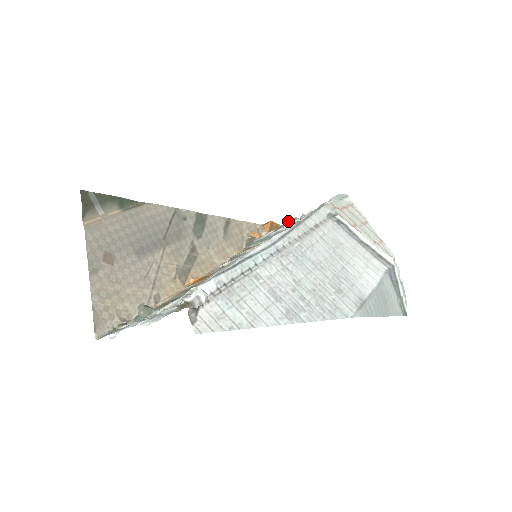
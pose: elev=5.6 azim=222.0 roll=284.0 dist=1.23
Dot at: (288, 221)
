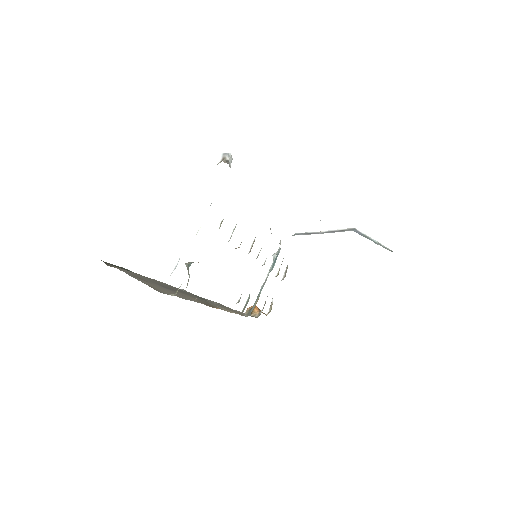
Dot at: occluded
